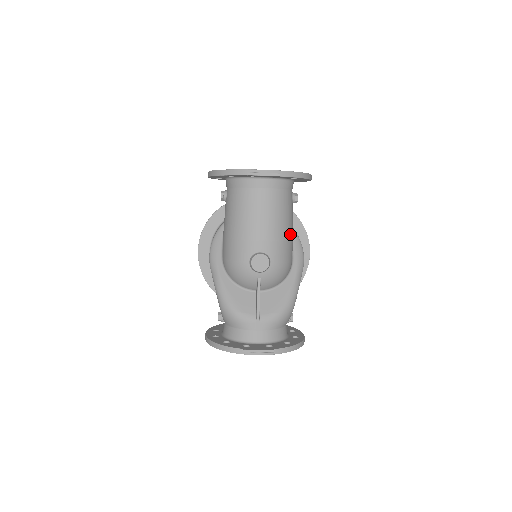
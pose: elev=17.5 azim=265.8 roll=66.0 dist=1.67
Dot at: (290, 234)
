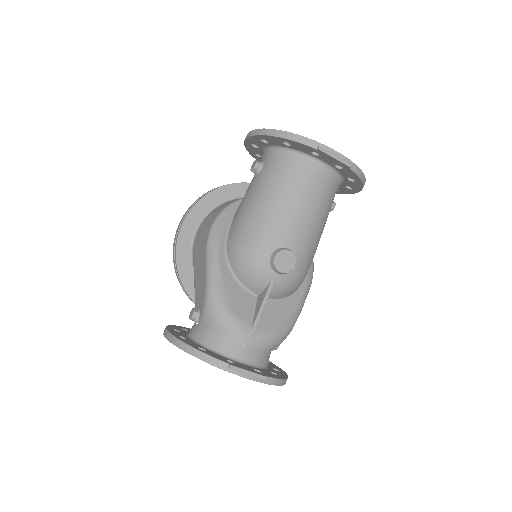
Dot at: (318, 242)
